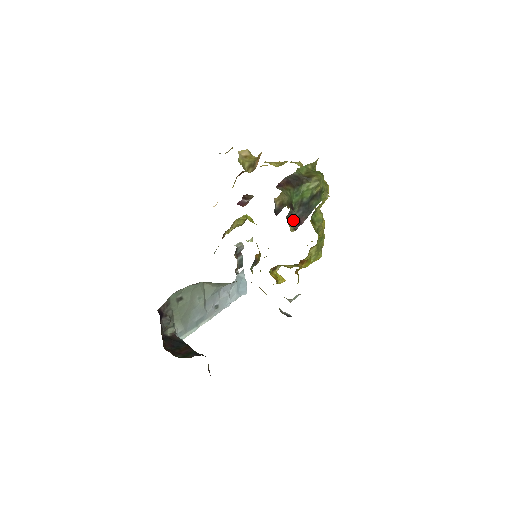
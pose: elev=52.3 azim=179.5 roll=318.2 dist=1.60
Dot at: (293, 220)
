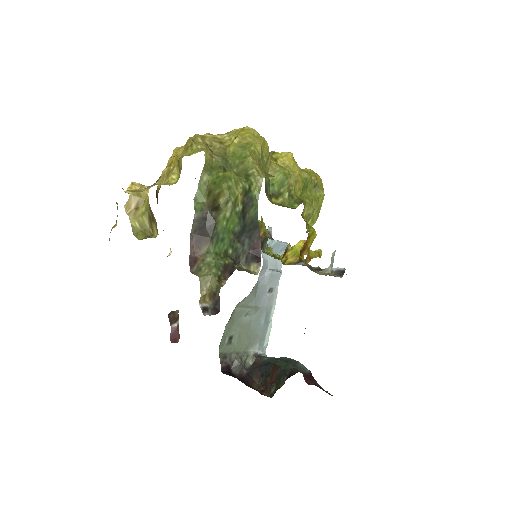
Dot at: (247, 257)
